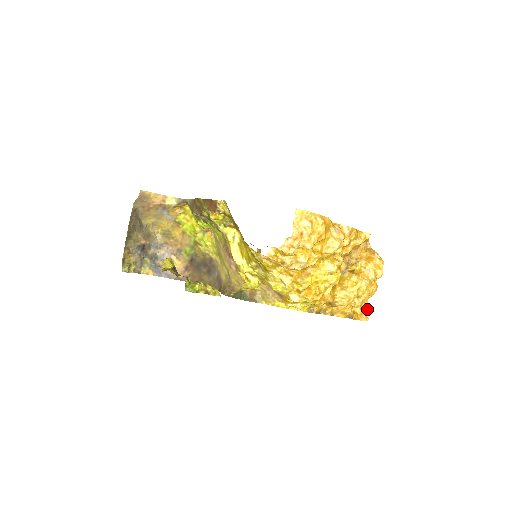
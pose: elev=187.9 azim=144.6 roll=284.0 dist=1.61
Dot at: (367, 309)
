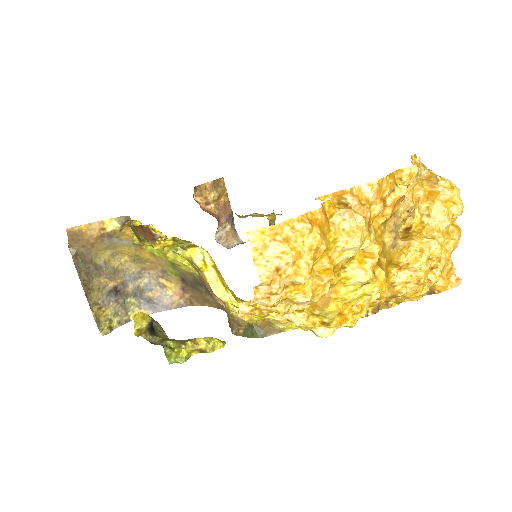
Dot at: (454, 267)
